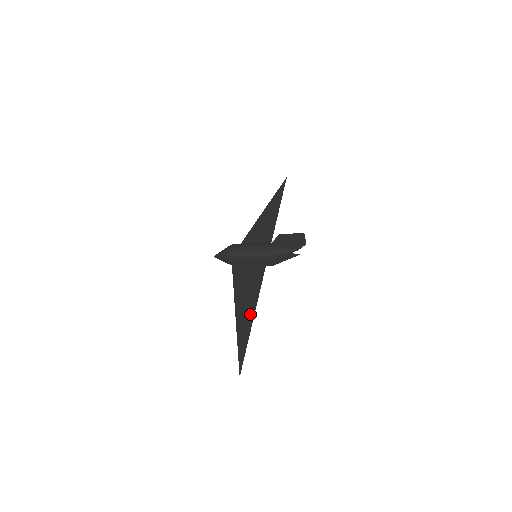
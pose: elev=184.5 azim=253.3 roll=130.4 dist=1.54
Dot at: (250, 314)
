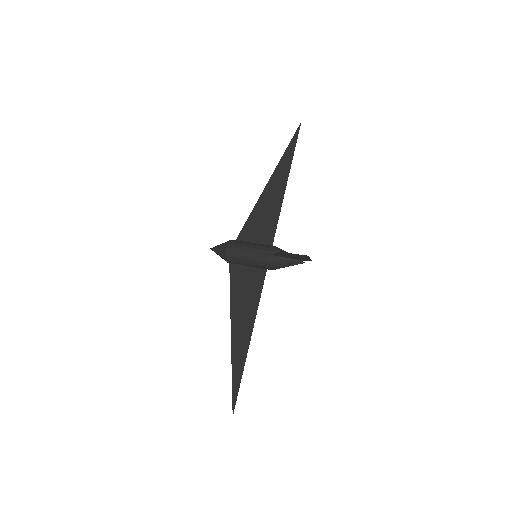
Dot at: (246, 340)
